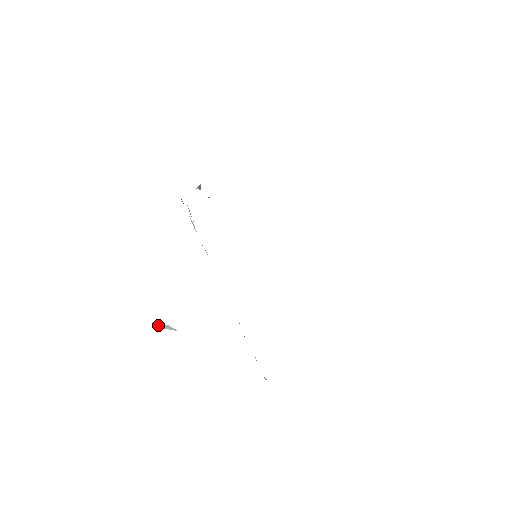
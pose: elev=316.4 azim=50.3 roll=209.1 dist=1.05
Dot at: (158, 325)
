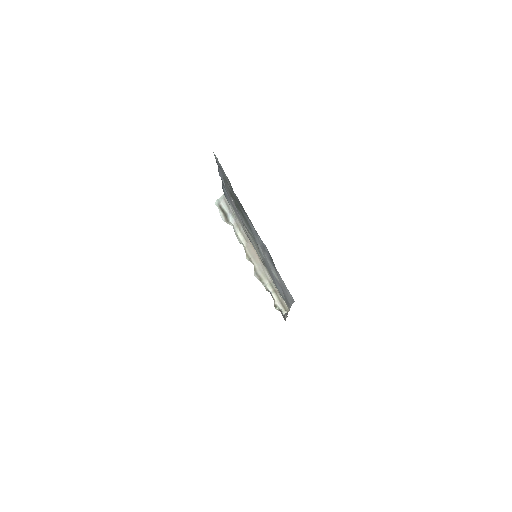
Dot at: occluded
